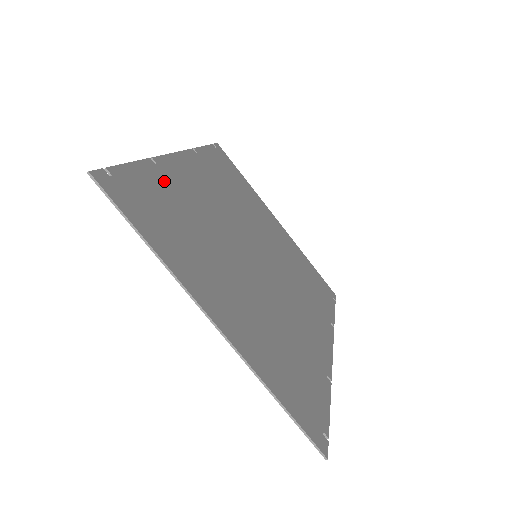
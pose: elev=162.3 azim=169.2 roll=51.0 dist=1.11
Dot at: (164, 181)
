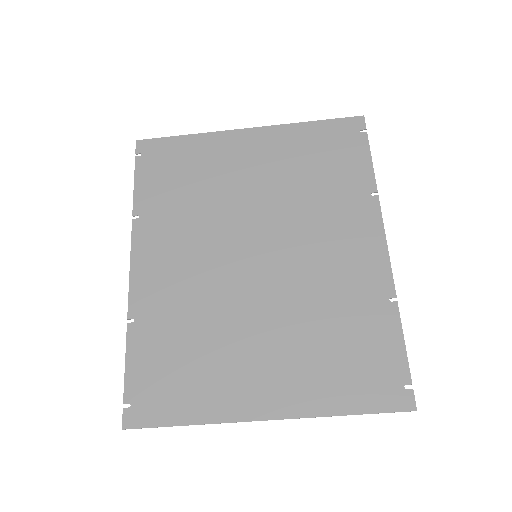
Dot at: (150, 329)
